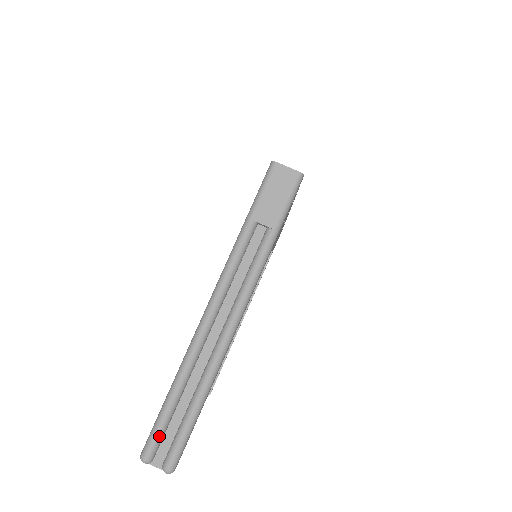
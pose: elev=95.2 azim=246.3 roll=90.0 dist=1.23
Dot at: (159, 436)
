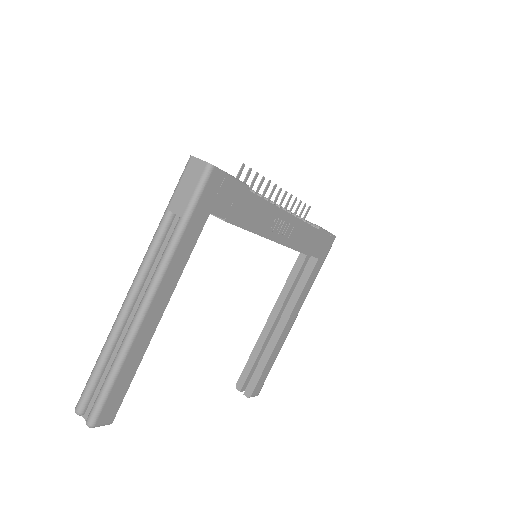
Dot at: (87, 393)
